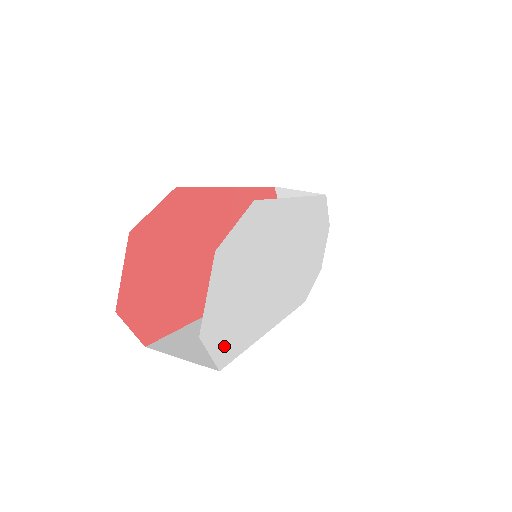
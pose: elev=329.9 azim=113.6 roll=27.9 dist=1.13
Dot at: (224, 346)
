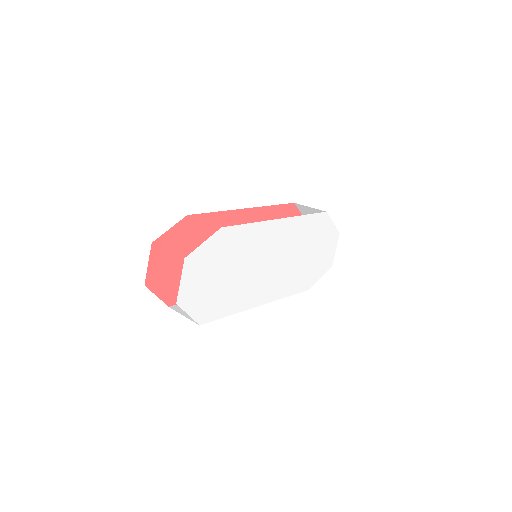
Dot at: (202, 311)
